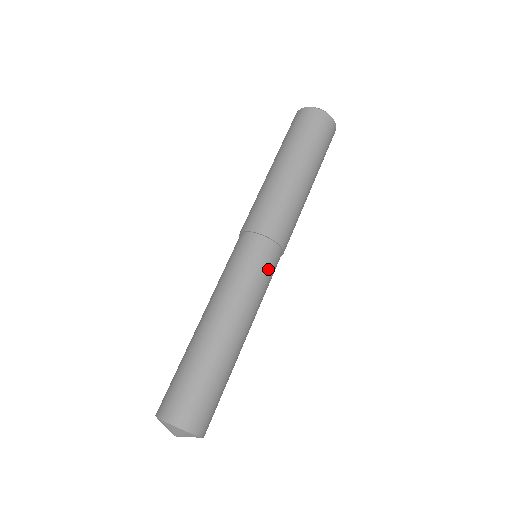
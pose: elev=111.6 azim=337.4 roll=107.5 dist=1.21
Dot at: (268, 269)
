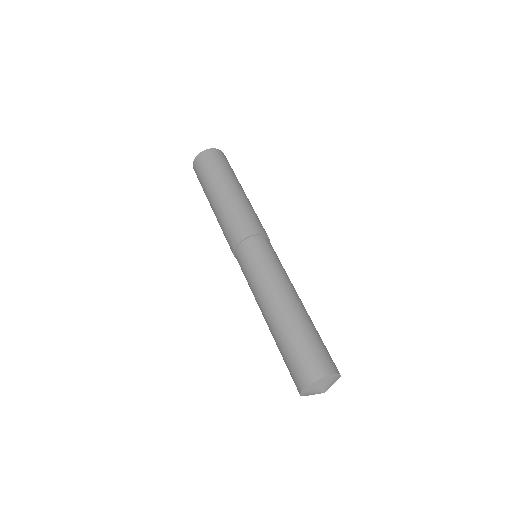
Dot at: (271, 252)
